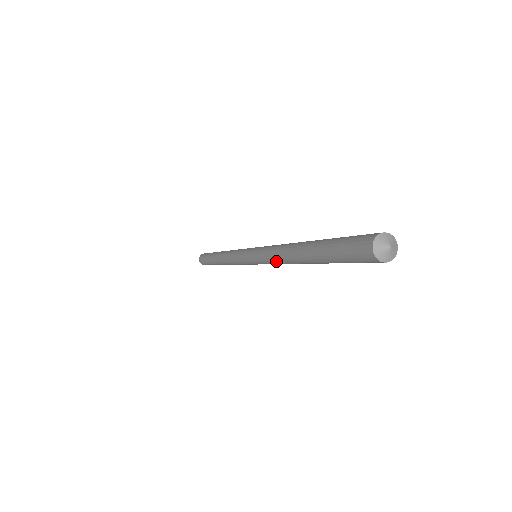
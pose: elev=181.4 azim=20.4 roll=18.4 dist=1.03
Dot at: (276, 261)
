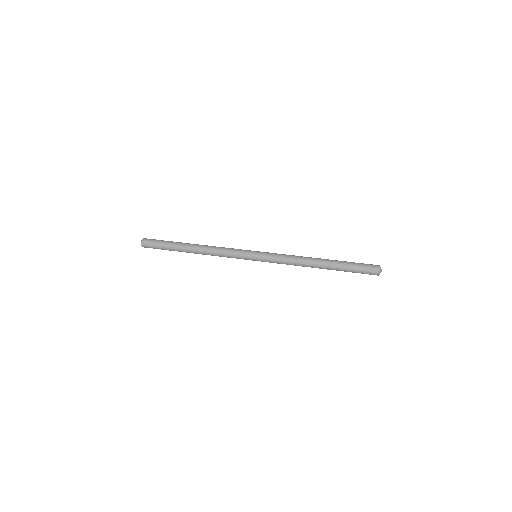
Dot at: (292, 263)
